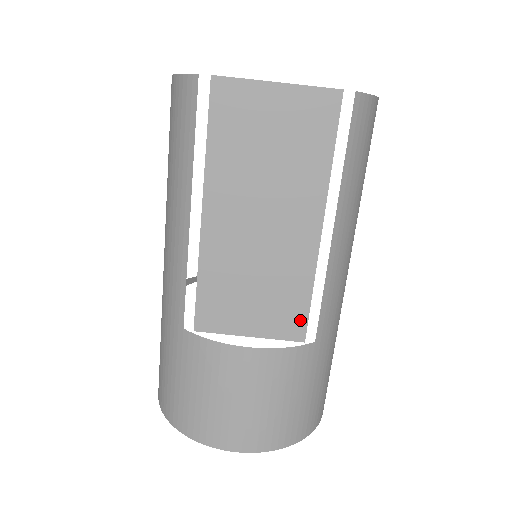
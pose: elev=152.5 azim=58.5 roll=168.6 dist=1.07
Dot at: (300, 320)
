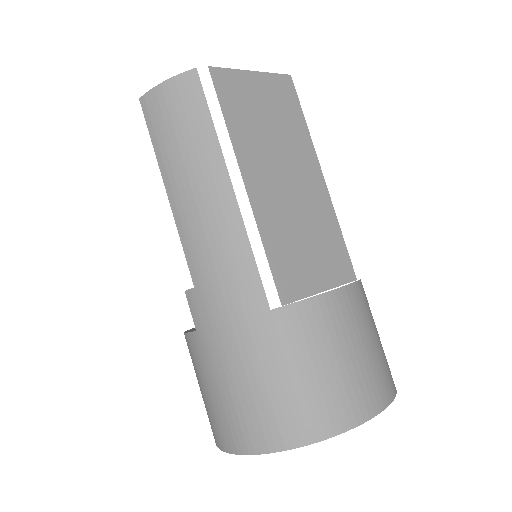
Dot at: (345, 260)
